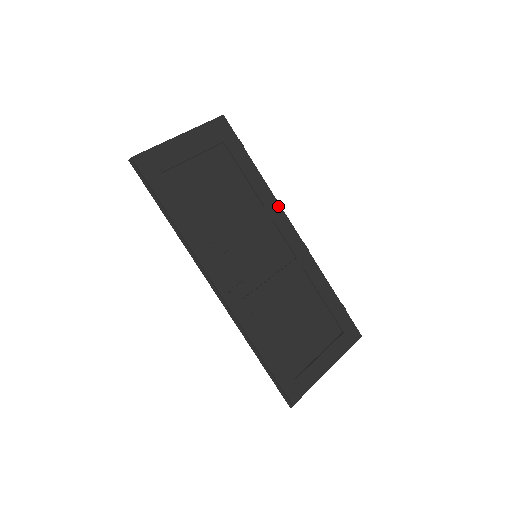
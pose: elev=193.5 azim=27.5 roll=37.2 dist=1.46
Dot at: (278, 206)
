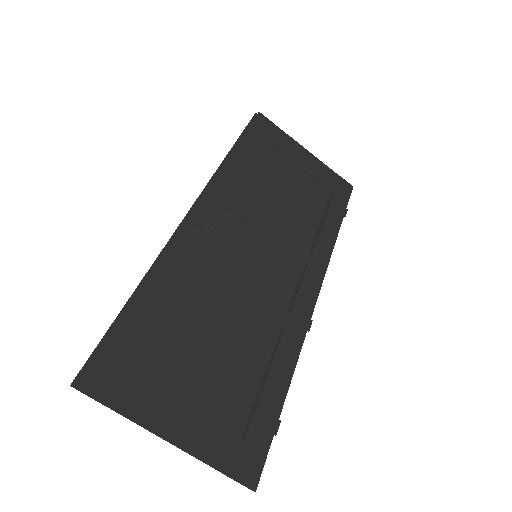
Dot at: (324, 267)
